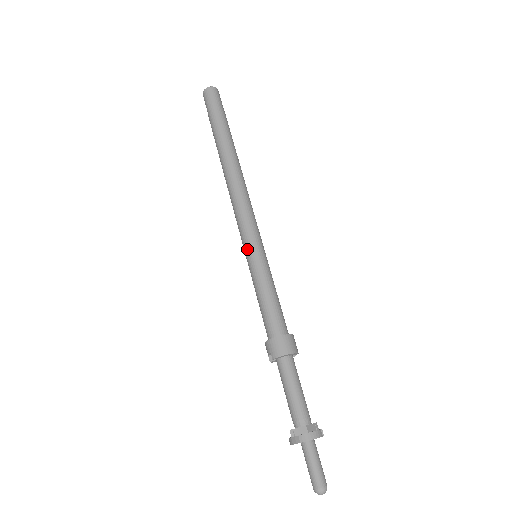
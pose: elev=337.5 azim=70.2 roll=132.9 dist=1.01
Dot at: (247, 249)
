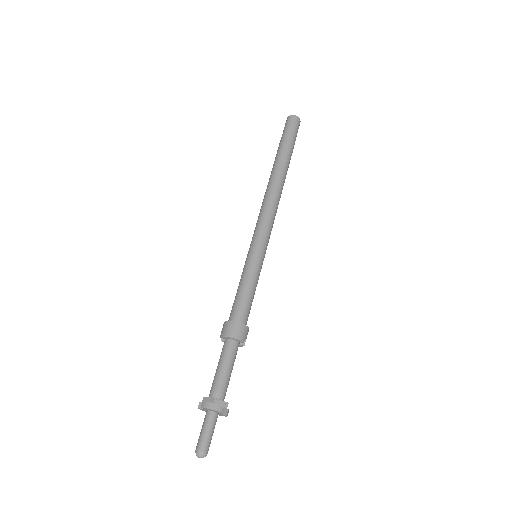
Dot at: (250, 248)
